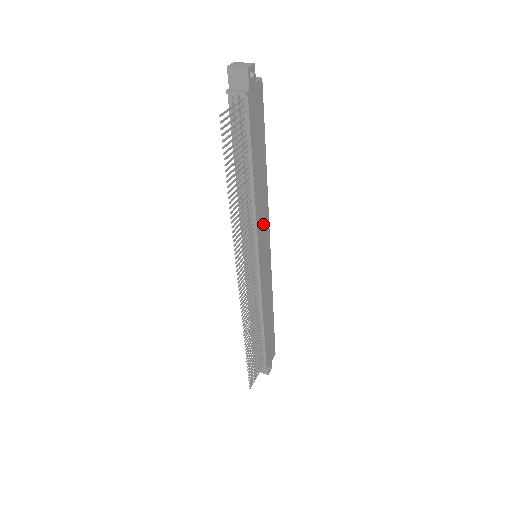
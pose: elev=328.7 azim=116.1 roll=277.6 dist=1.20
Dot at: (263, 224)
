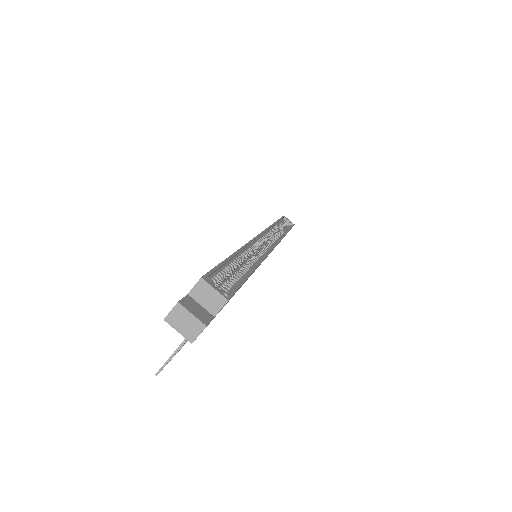
Dot at: occluded
